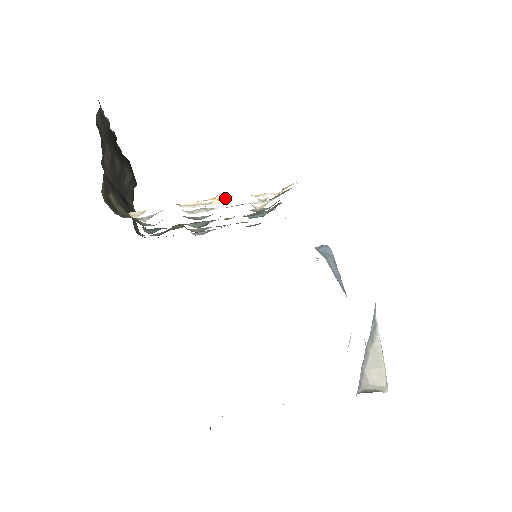
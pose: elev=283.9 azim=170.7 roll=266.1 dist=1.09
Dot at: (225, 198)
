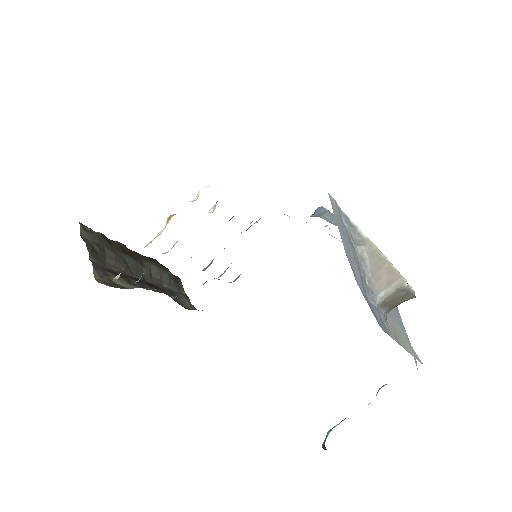
Dot at: (170, 219)
